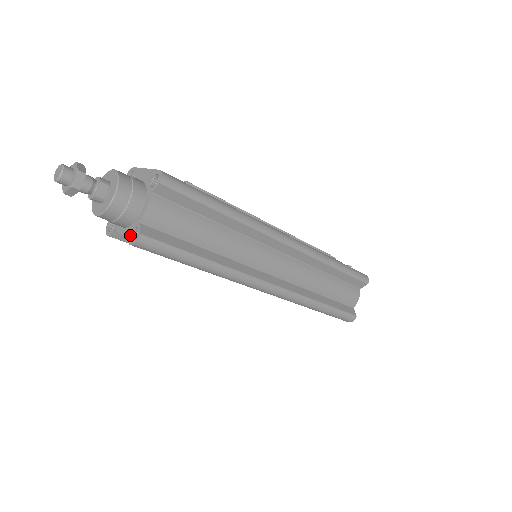
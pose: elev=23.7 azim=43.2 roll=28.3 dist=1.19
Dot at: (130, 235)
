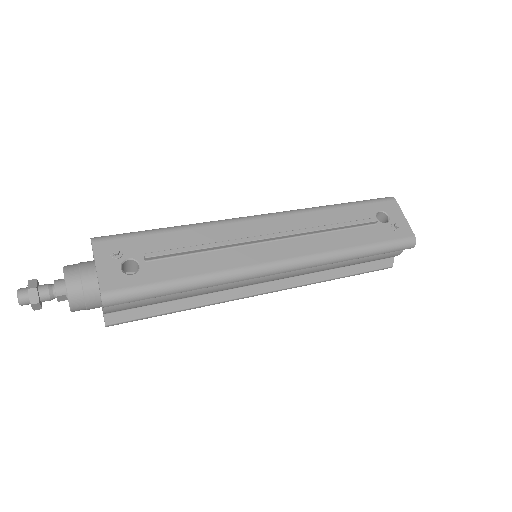
Dot at: occluded
